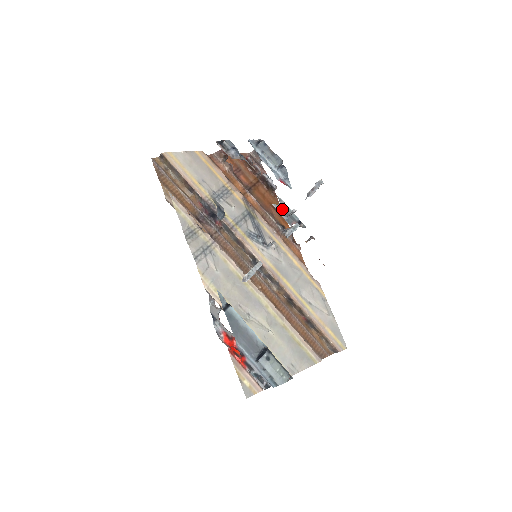
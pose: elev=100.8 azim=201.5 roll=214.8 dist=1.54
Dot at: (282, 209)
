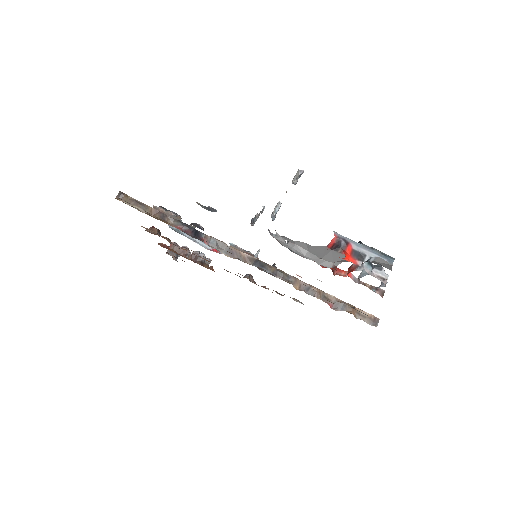
Dot at: (237, 248)
